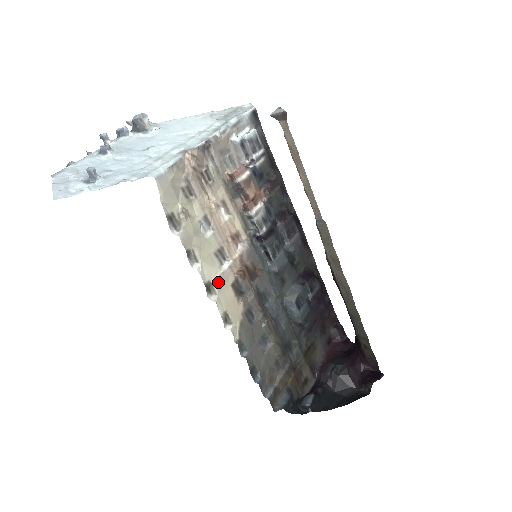
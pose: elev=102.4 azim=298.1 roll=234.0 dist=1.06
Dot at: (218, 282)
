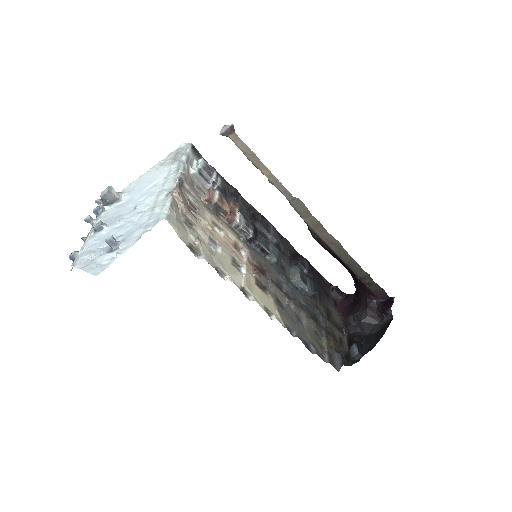
Dot at: (247, 285)
